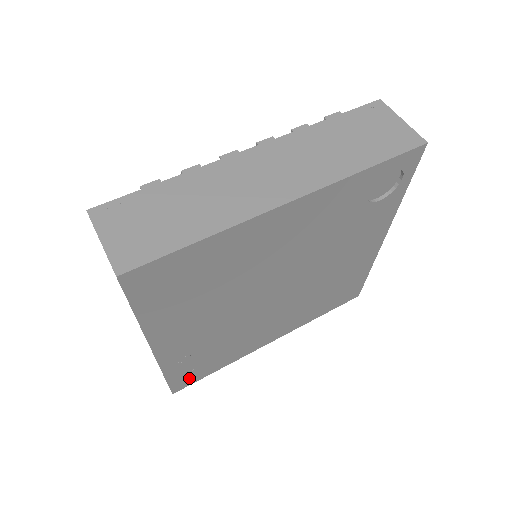
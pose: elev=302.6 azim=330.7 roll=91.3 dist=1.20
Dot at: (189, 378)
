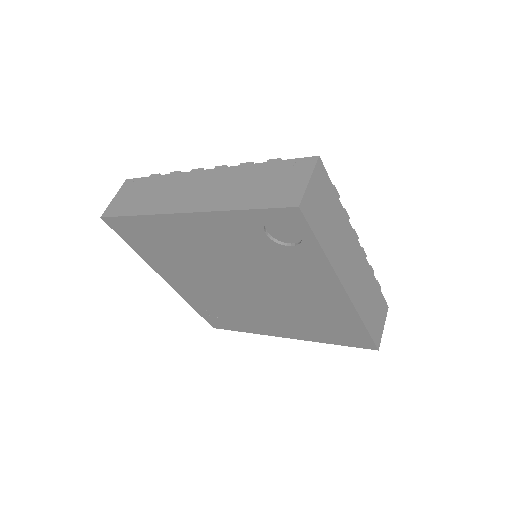
Dot at: (218, 322)
